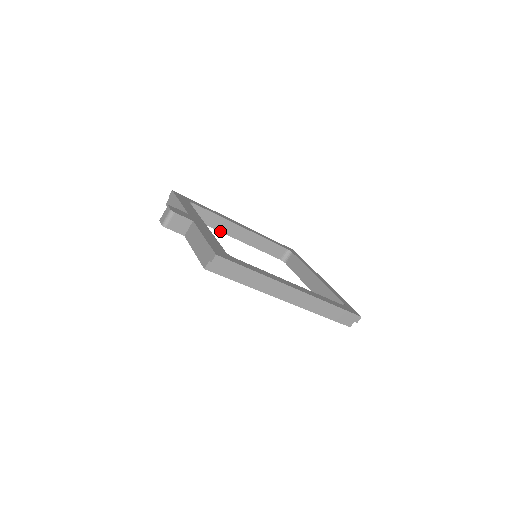
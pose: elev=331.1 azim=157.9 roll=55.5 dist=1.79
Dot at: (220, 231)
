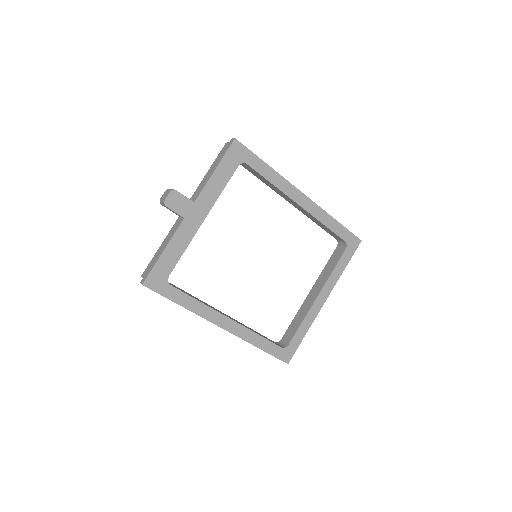
Dot at: (275, 191)
